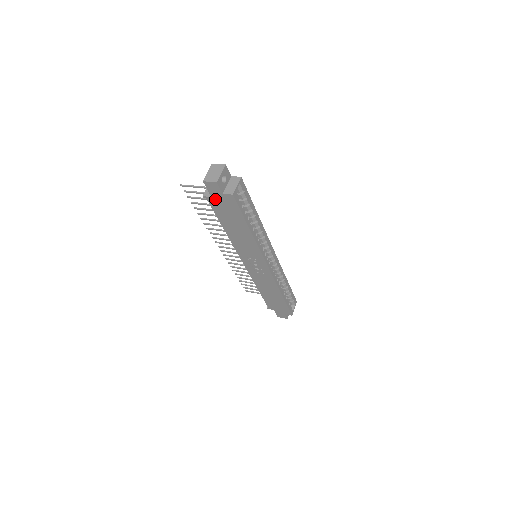
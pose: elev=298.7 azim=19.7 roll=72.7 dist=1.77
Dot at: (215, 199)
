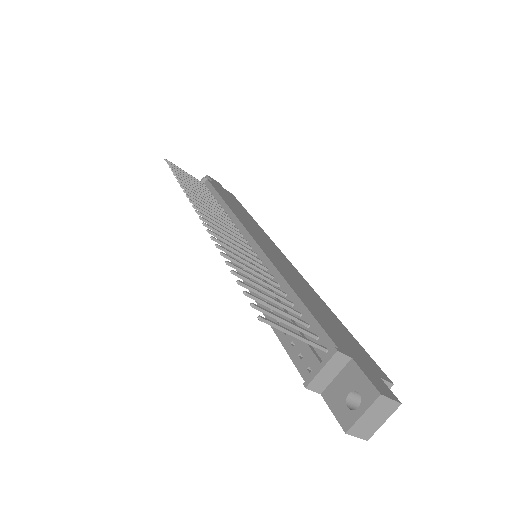
Dot at: (322, 391)
